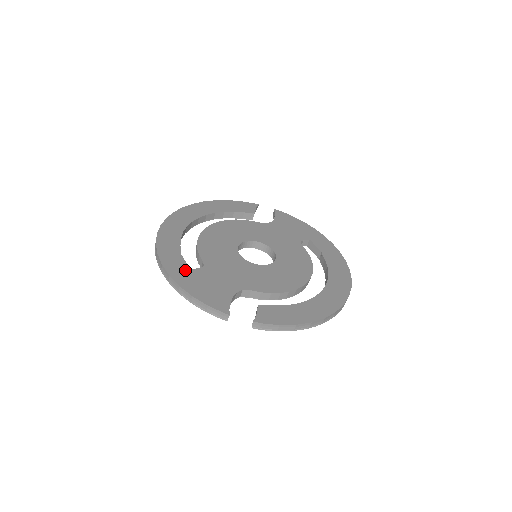
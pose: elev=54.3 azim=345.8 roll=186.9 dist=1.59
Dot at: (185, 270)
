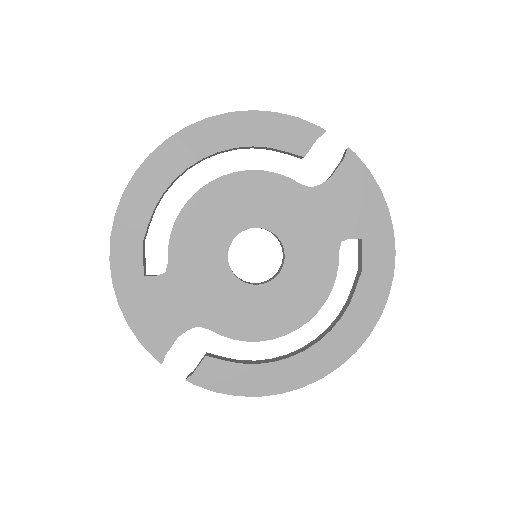
Dot at: (136, 277)
